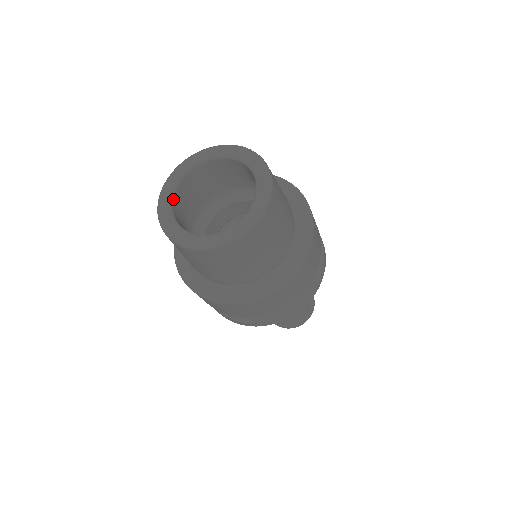
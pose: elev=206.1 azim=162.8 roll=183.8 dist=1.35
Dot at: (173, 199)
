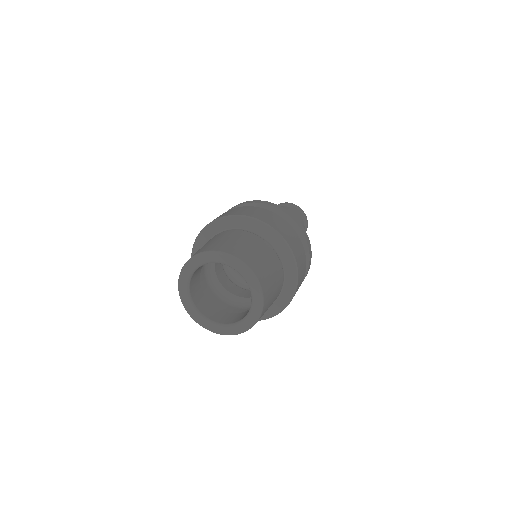
Dot at: (195, 306)
